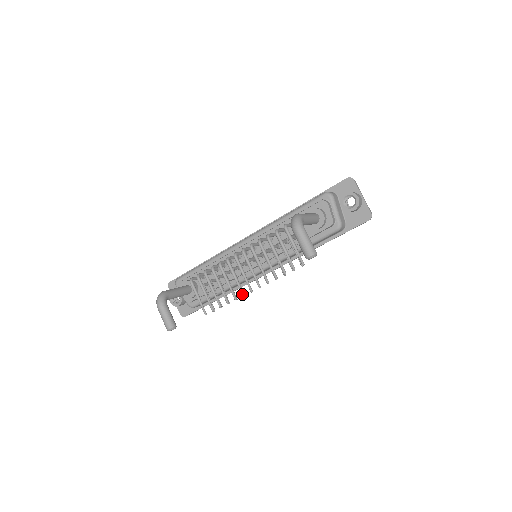
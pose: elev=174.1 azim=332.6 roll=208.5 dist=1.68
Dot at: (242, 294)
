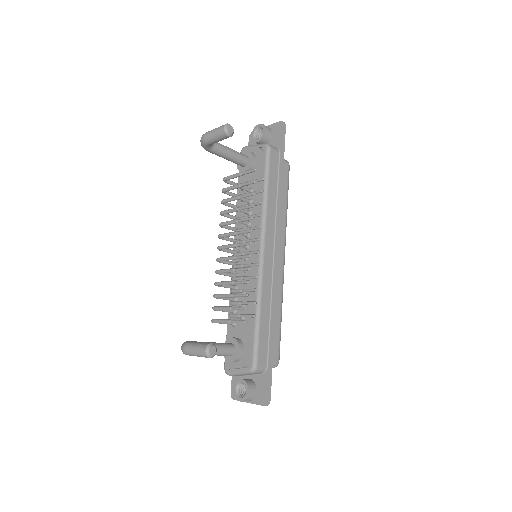
Dot at: (247, 256)
